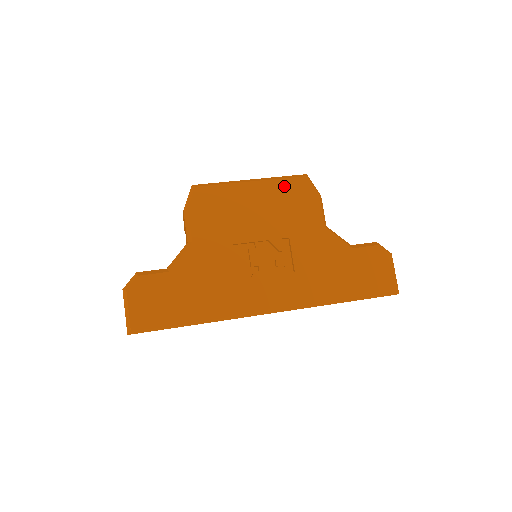
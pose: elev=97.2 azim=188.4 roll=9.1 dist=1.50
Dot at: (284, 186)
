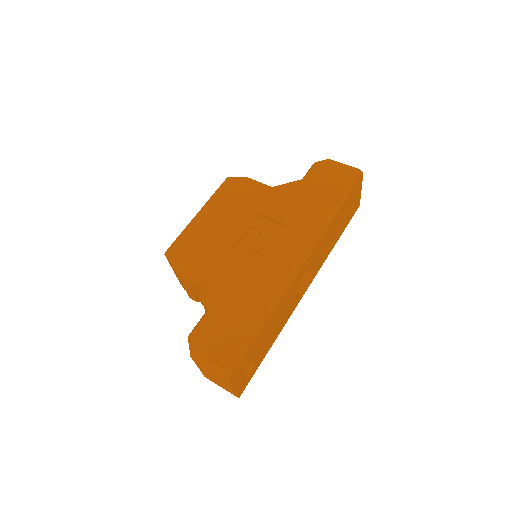
Dot at: (221, 195)
